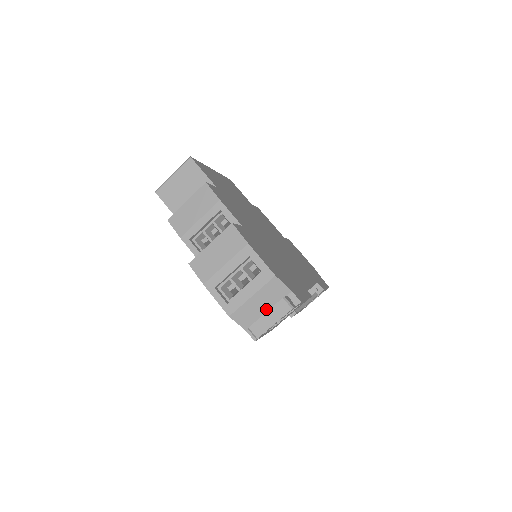
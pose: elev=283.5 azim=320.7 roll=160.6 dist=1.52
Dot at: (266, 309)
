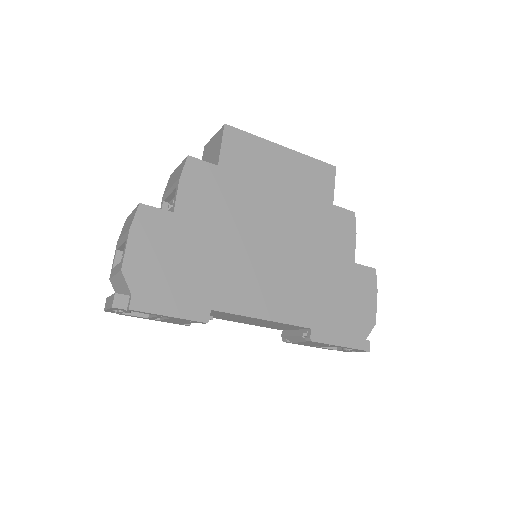
Dot at: occluded
